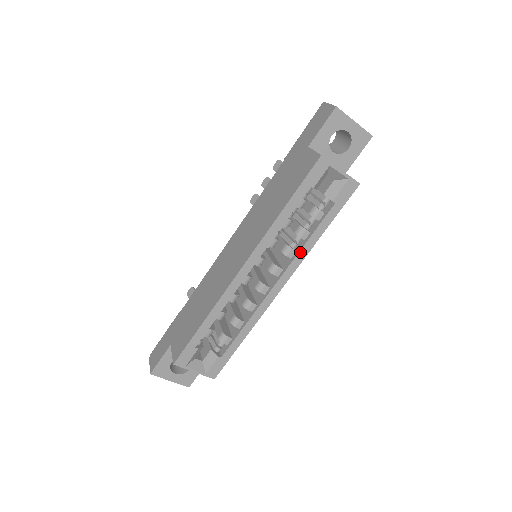
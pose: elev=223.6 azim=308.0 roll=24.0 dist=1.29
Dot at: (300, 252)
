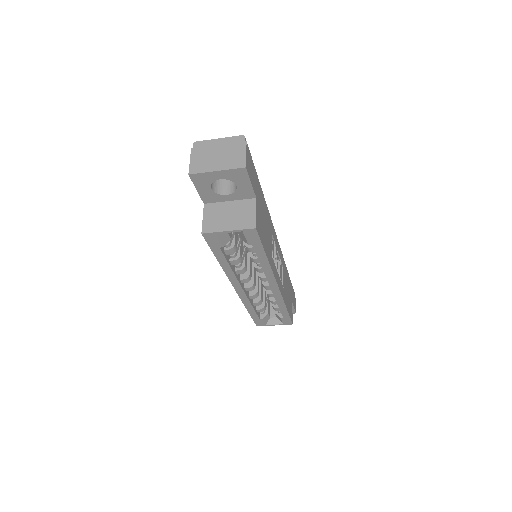
Dot at: (264, 271)
